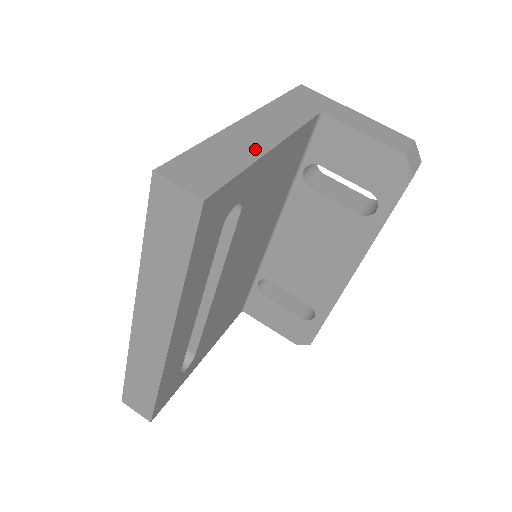
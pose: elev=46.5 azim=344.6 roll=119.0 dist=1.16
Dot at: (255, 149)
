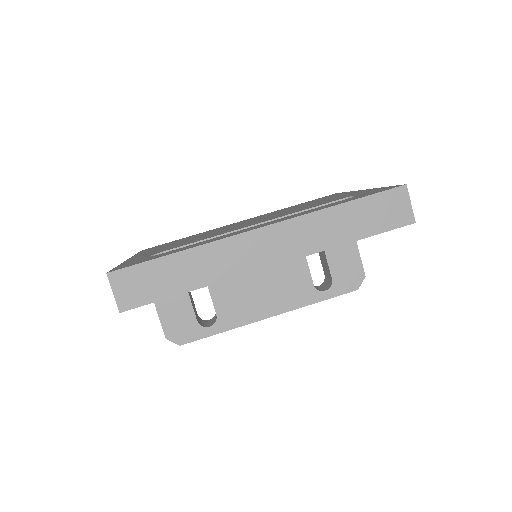
Dot at: occluded
